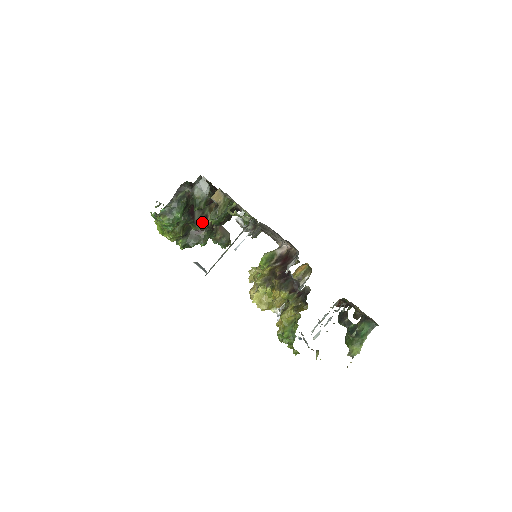
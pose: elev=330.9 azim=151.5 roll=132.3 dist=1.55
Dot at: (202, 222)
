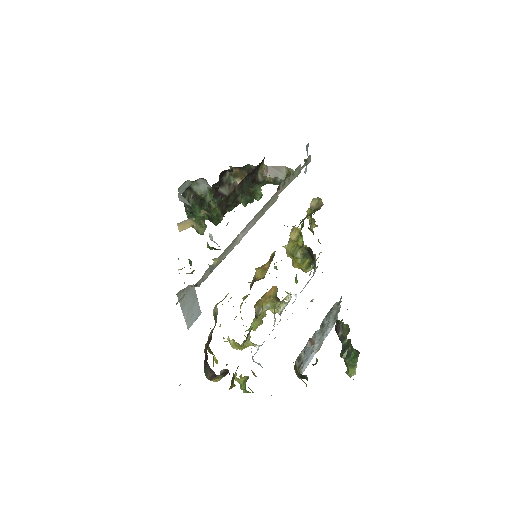
Dot at: occluded
